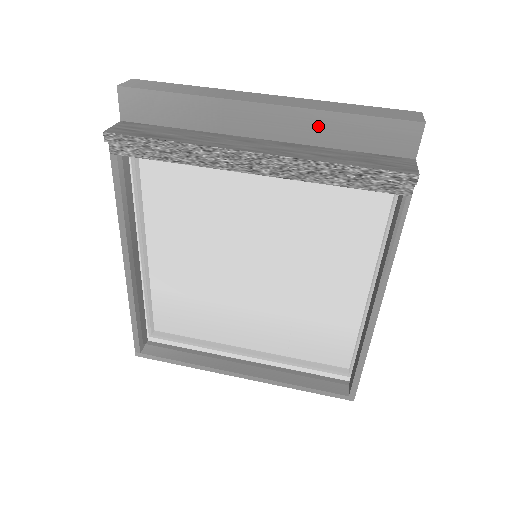
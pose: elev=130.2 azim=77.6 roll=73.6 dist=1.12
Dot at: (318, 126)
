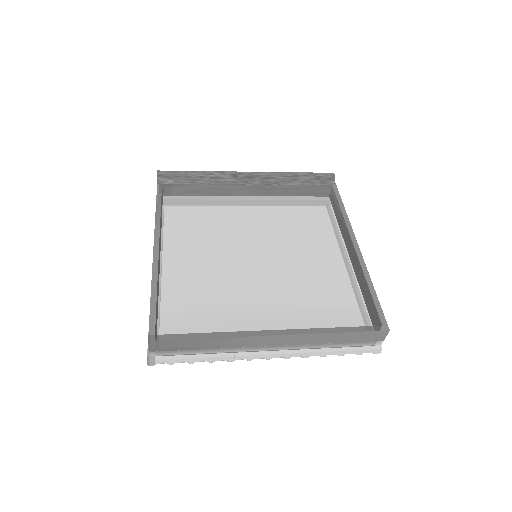
Dot at: occluded
